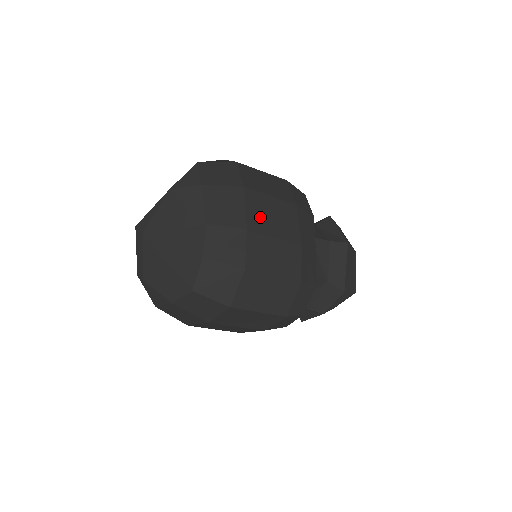
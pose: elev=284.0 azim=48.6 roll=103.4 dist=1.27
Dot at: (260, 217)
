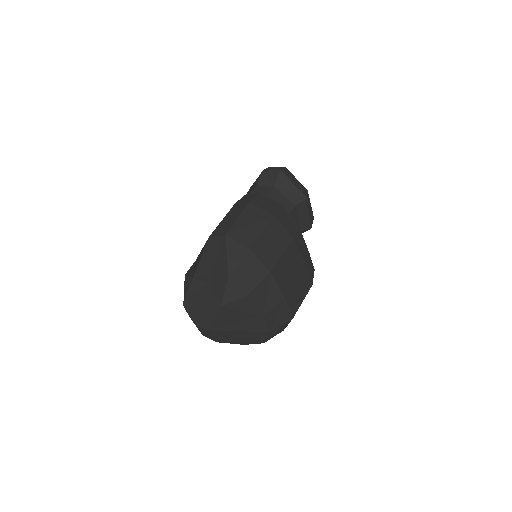
Dot at: (285, 280)
